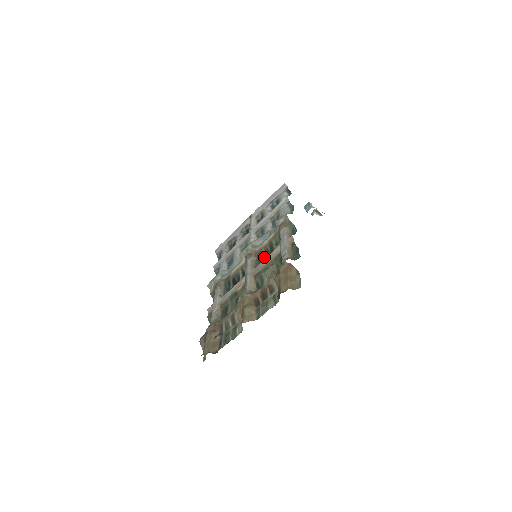
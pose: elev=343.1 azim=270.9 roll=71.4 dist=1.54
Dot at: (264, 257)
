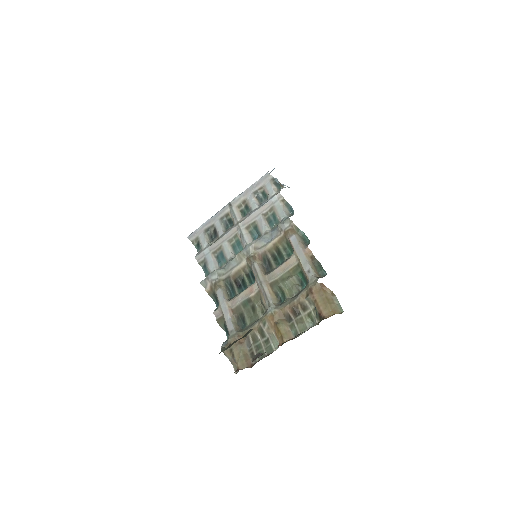
Dot at: (273, 263)
